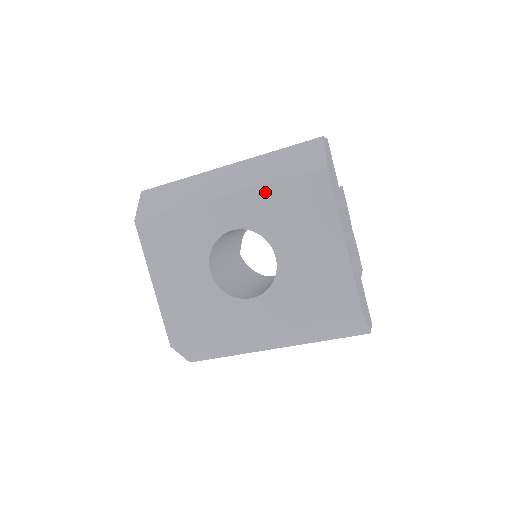
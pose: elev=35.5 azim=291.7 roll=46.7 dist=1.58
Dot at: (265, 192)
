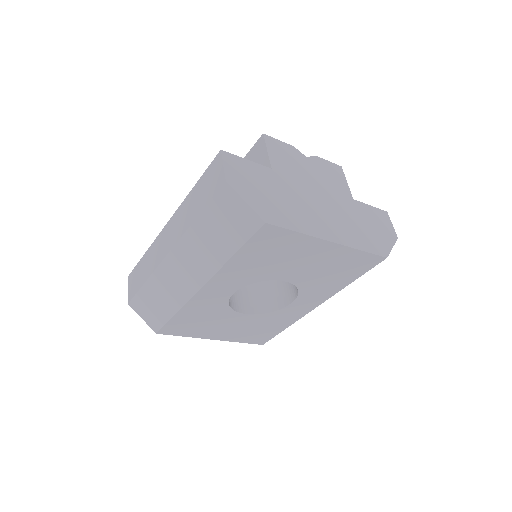
Dot at: (231, 266)
